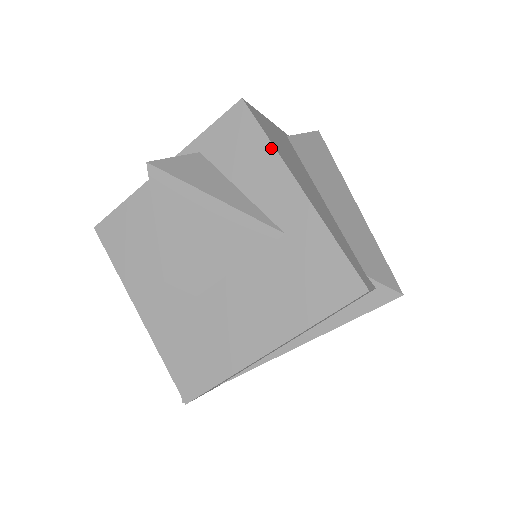
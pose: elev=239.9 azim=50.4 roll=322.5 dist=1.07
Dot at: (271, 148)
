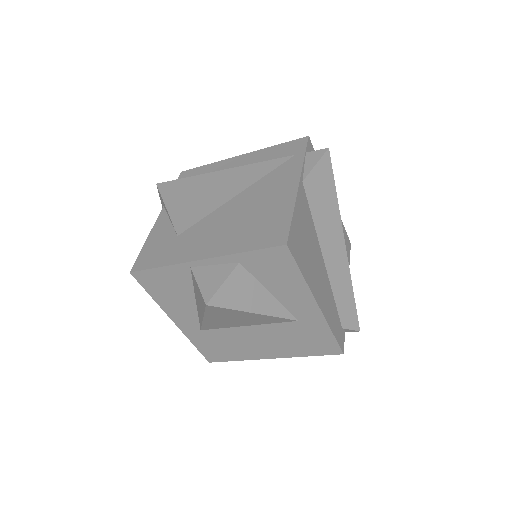
Dot at: (303, 280)
